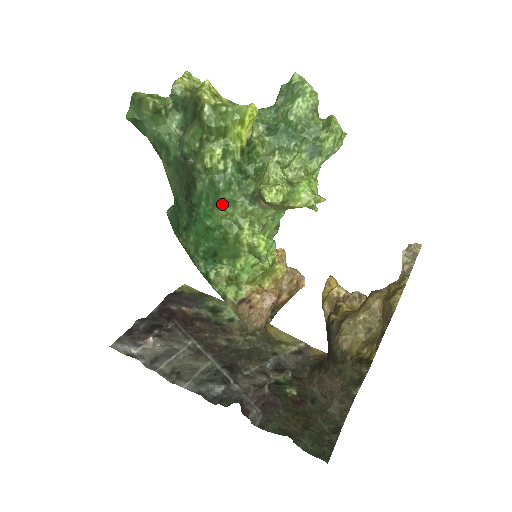
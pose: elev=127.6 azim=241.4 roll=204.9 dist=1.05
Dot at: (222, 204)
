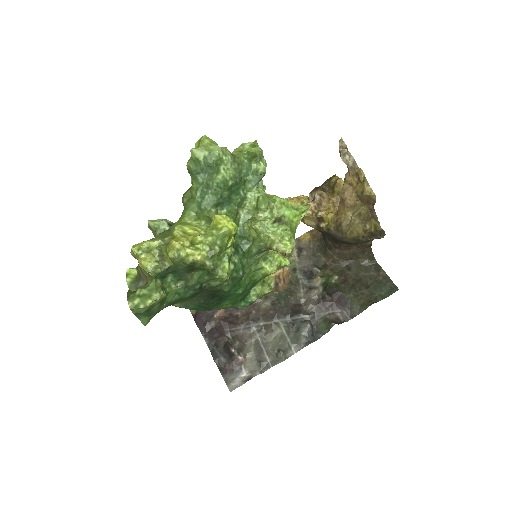
Dot at: (243, 276)
